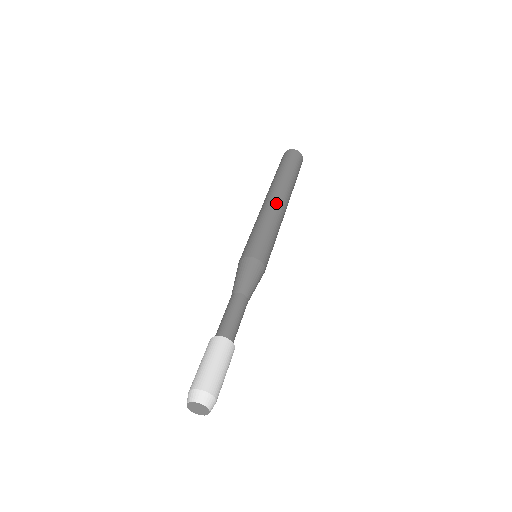
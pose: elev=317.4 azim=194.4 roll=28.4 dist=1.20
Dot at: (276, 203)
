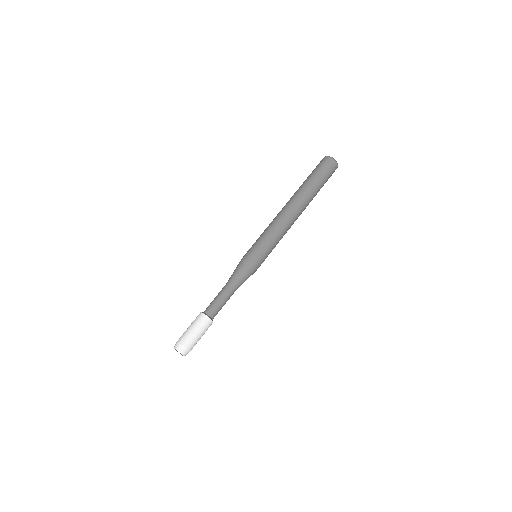
Dot at: (290, 216)
